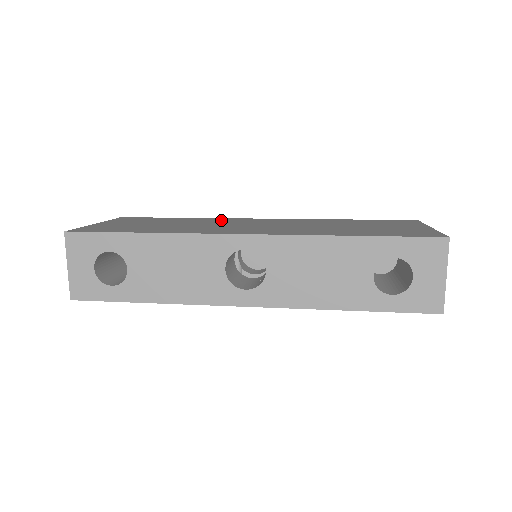
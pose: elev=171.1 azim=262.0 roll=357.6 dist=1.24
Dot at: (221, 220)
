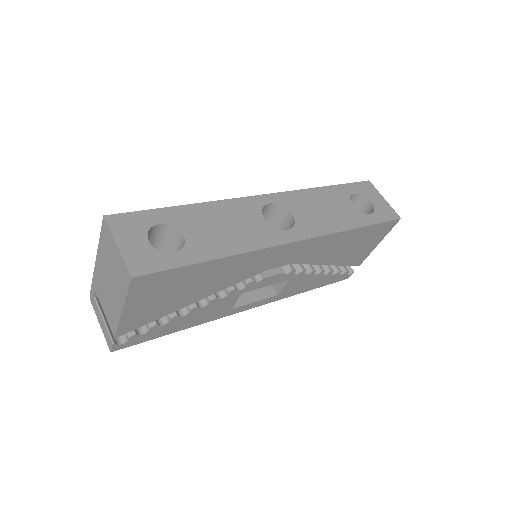
Dot at: occluded
